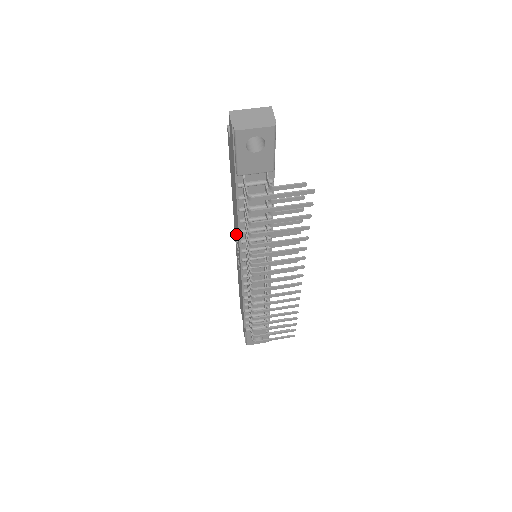
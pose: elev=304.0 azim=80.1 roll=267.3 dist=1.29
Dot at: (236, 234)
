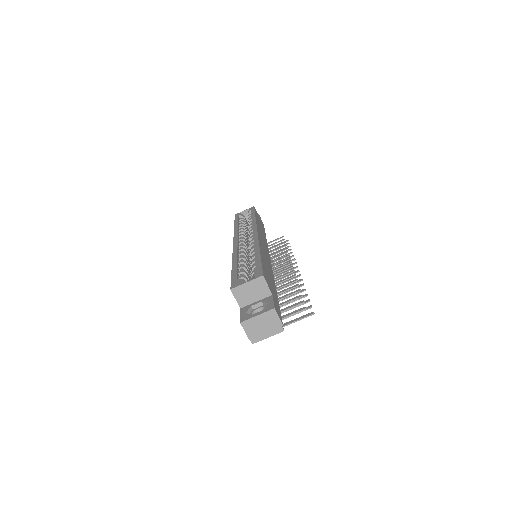
Dot at: occluded
